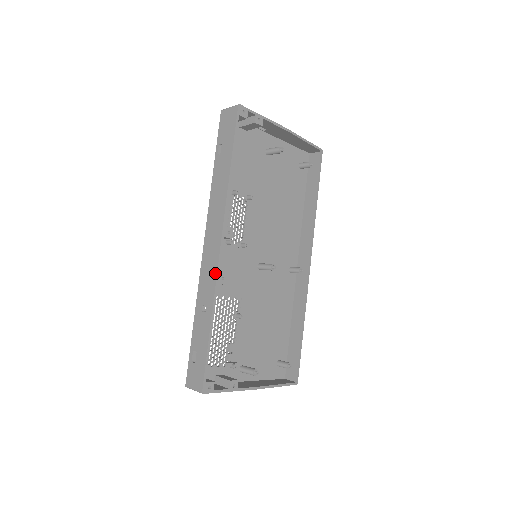
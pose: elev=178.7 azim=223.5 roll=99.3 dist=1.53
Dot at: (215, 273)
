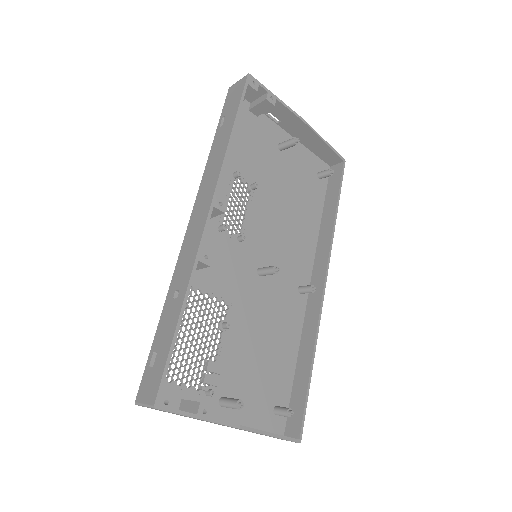
Dot at: (196, 247)
